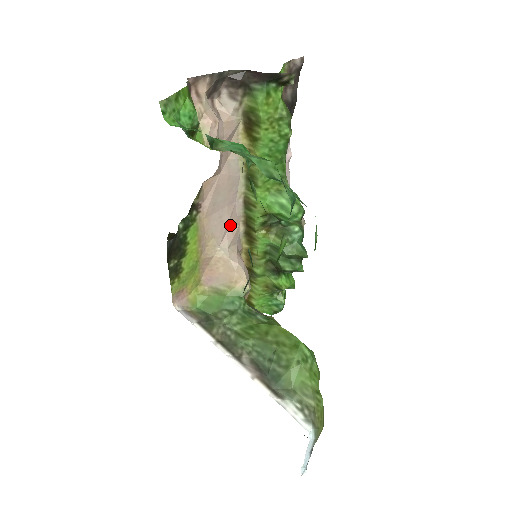
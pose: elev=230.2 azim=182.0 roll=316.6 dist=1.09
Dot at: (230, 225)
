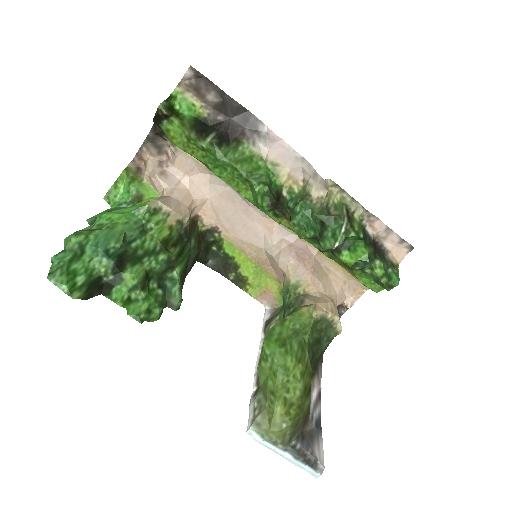
Dot at: (263, 226)
